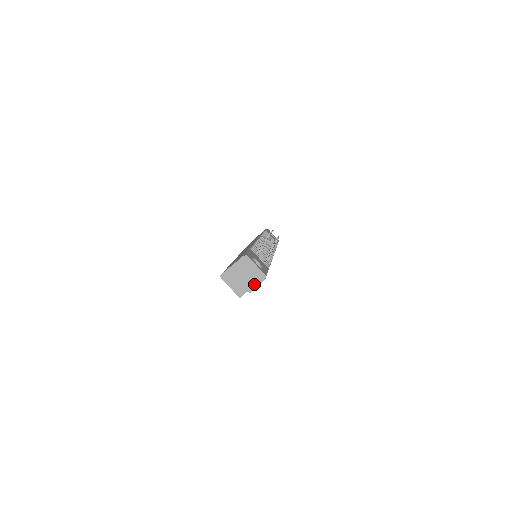
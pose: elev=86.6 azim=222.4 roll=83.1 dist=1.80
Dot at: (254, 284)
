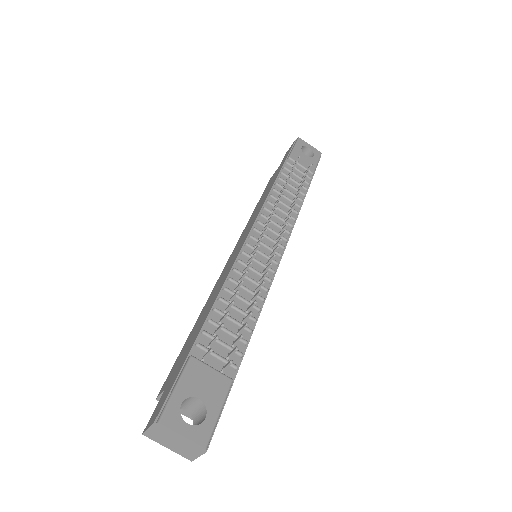
Dot at: (192, 454)
